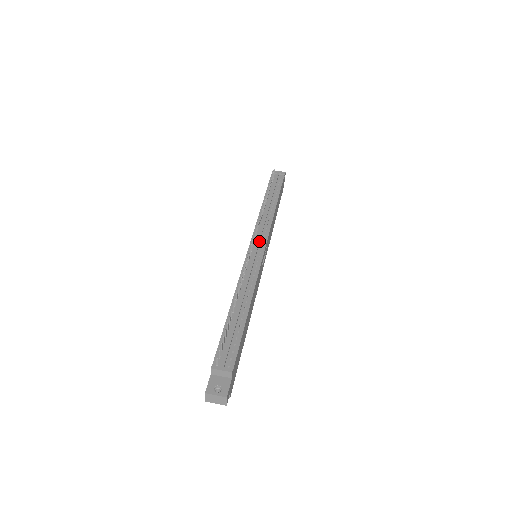
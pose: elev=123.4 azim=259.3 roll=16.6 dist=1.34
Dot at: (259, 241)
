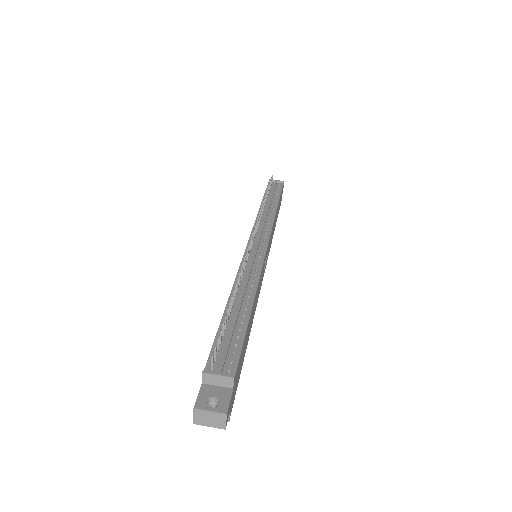
Dot at: (260, 237)
